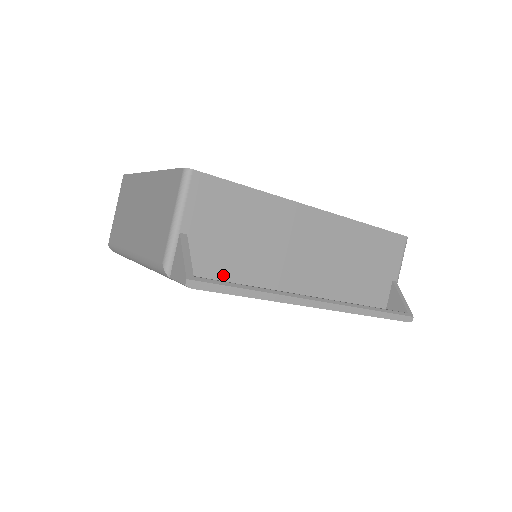
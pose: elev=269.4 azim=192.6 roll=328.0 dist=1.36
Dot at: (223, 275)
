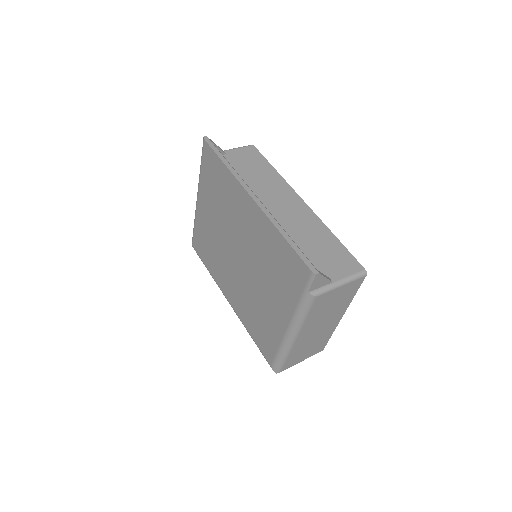
Dot at: occluded
